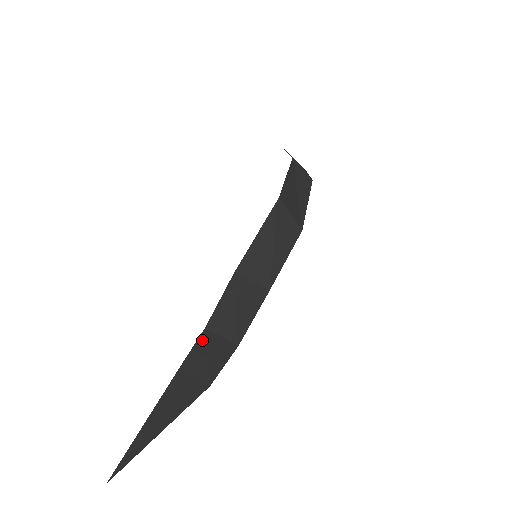
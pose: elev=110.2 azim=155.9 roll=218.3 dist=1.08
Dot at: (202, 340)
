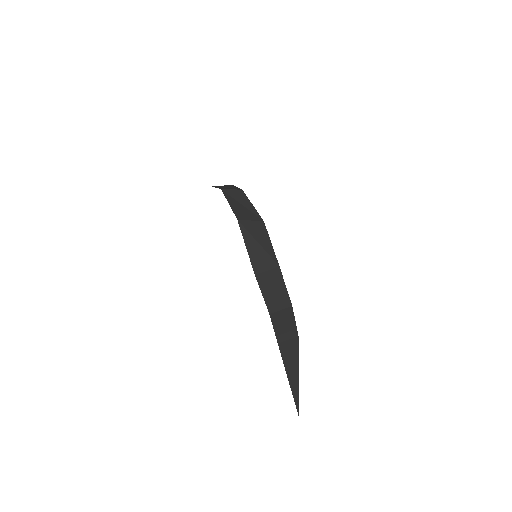
Dot at: (274, 321)
